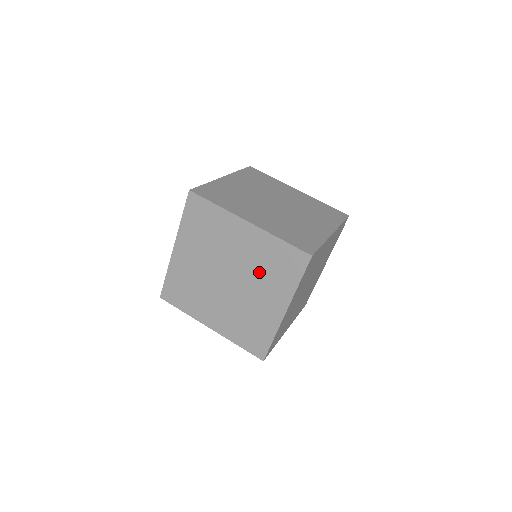
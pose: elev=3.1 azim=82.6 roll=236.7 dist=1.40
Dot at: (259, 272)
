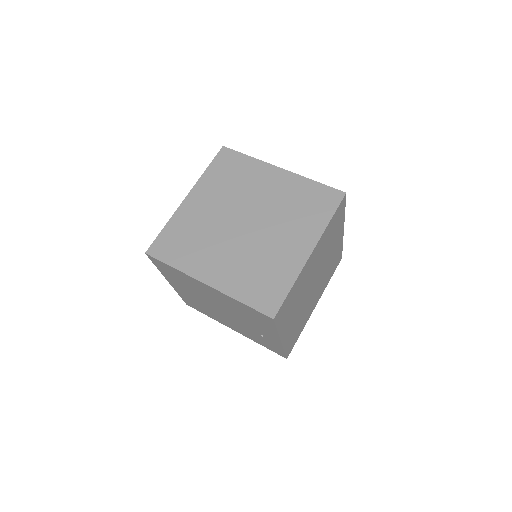
Dot at: (285, 212)
